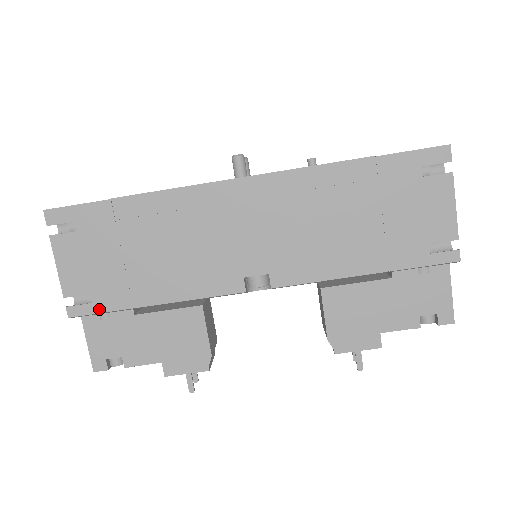
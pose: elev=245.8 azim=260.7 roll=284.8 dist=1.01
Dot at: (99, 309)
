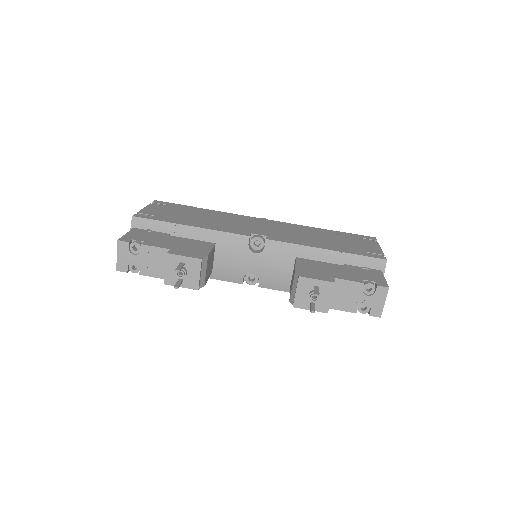
Dot at: (154, 219)
